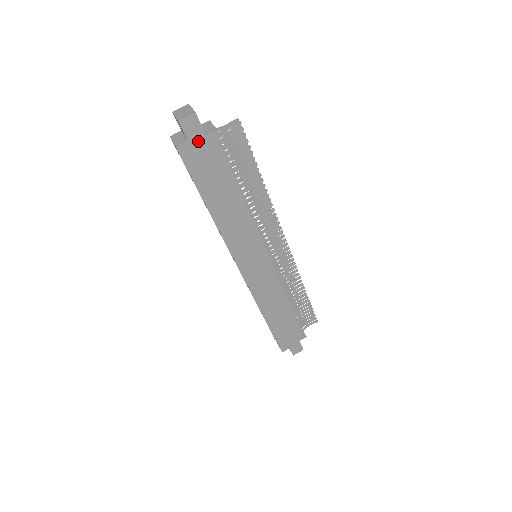
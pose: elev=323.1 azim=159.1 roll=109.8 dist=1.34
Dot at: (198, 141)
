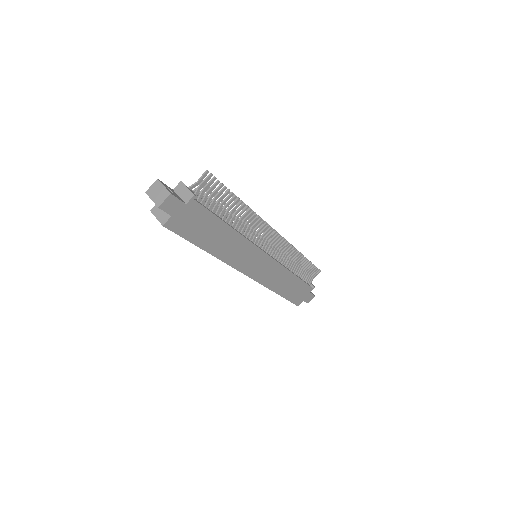
Dot at: (180, 212)
